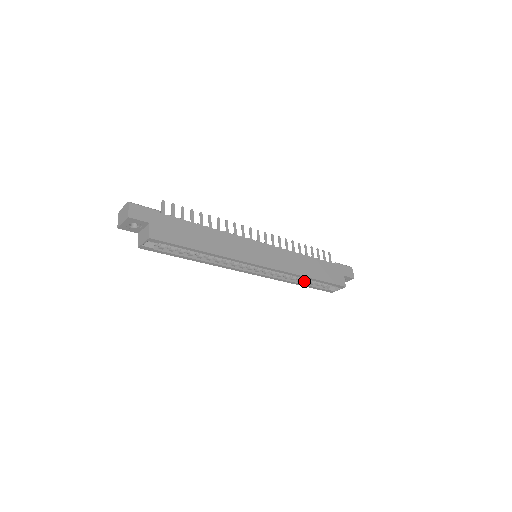
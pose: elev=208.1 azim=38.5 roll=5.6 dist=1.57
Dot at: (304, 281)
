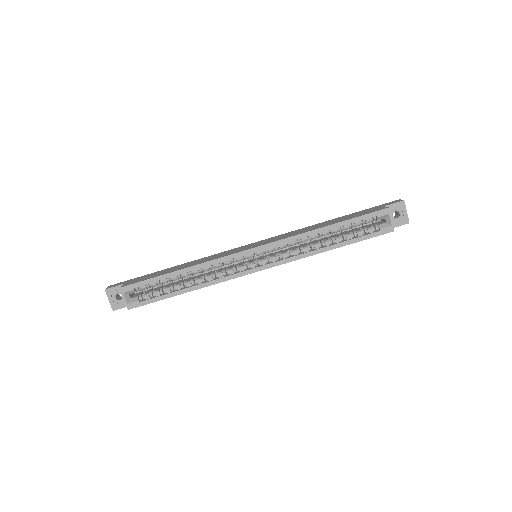
Dot at: (335, 241)
